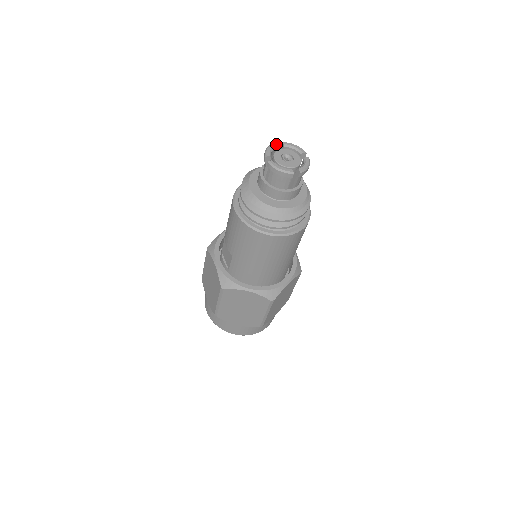
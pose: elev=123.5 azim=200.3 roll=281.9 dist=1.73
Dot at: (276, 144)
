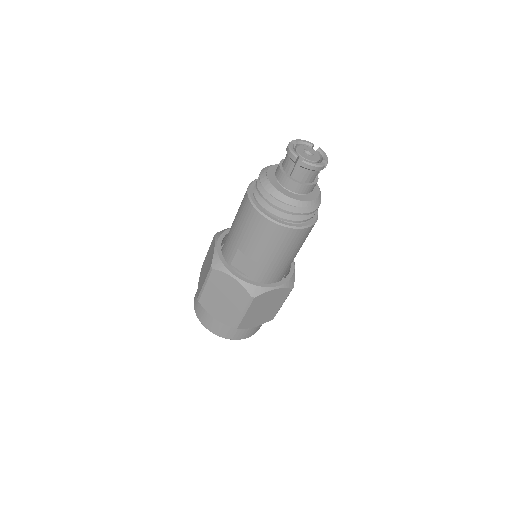
Dot at: (292, 143)
